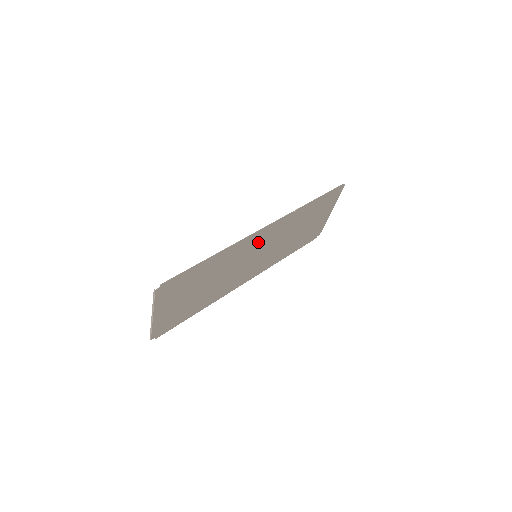
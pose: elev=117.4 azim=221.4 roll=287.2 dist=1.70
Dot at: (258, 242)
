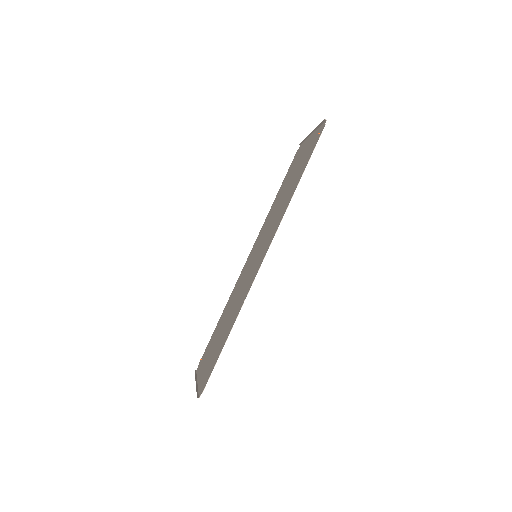
Dot at: (258, 261)
